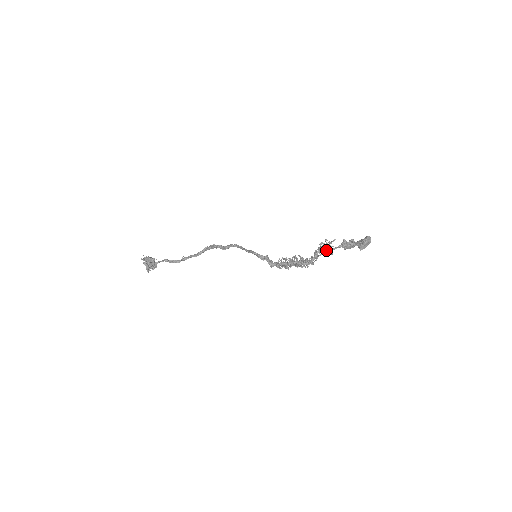
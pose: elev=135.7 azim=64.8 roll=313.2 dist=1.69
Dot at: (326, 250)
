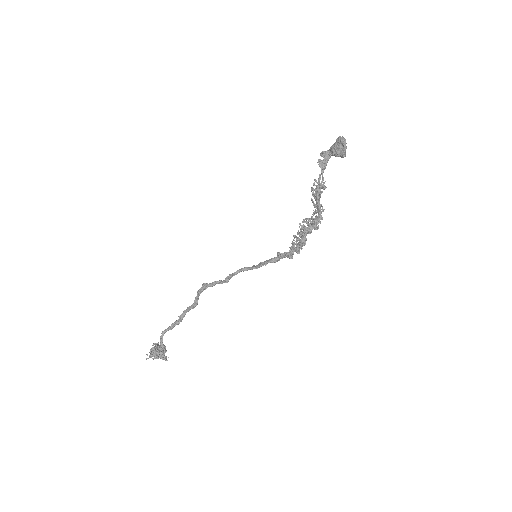
Dot at: (321, 192)
